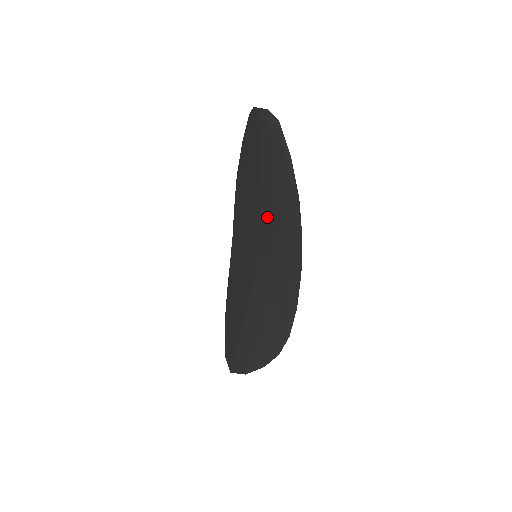
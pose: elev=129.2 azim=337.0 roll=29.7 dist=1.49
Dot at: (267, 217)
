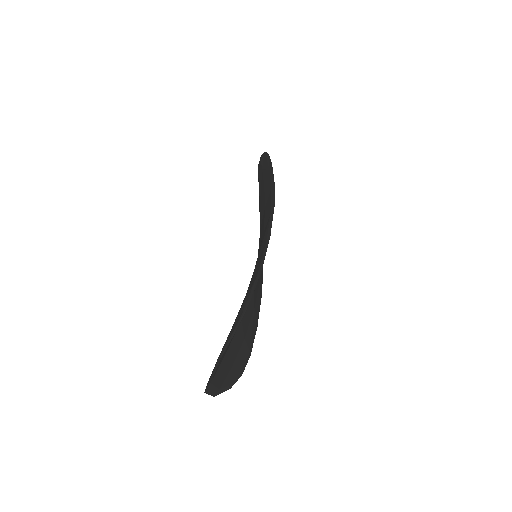
Dot at: (262, 214)
